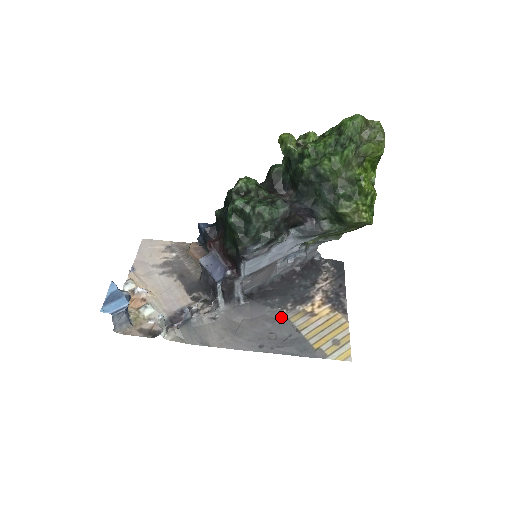
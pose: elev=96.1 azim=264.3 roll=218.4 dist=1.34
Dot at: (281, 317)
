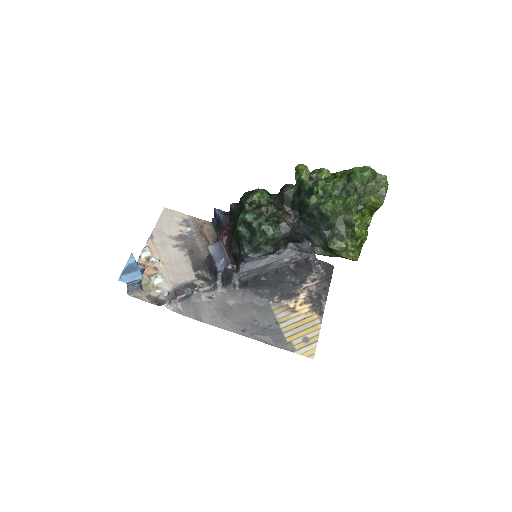
Dot at: (267, 307)
